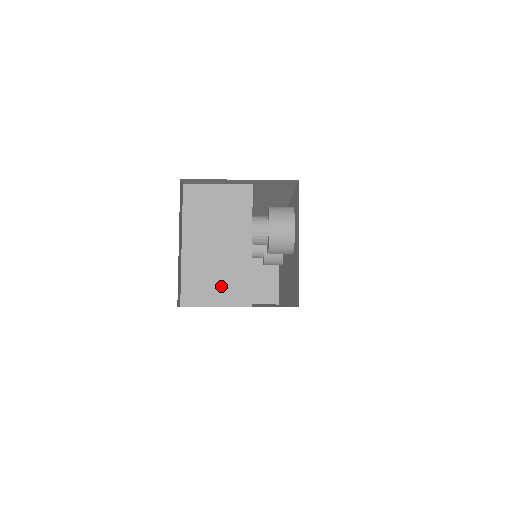
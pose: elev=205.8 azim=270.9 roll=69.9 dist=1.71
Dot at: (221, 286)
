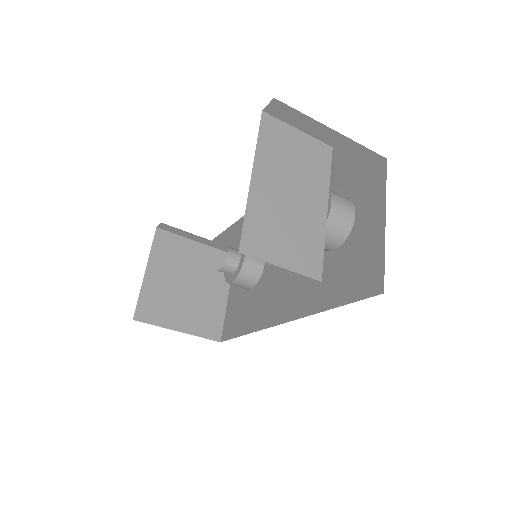
Dot at: (290, 244)
